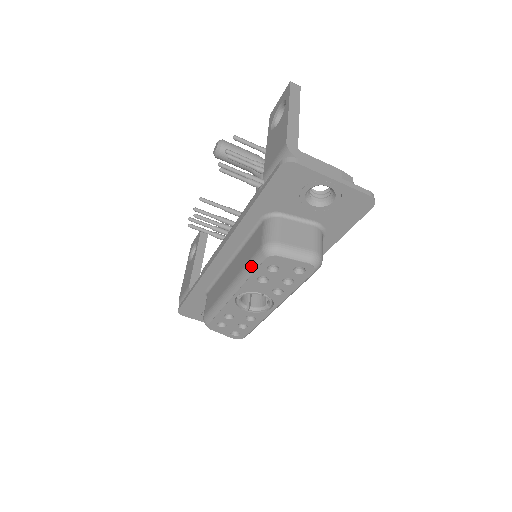
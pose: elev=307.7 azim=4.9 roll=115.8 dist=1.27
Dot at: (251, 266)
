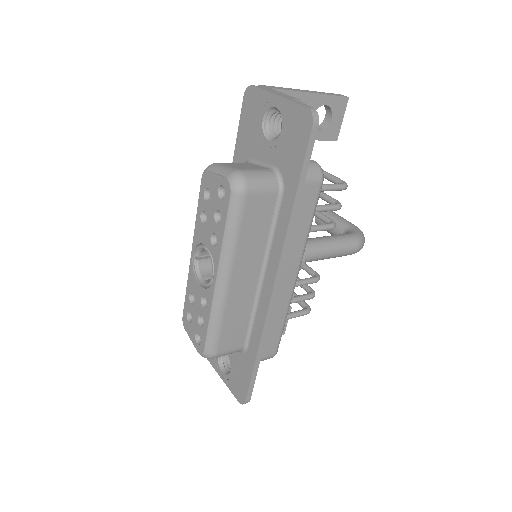
Dot at: occluded
